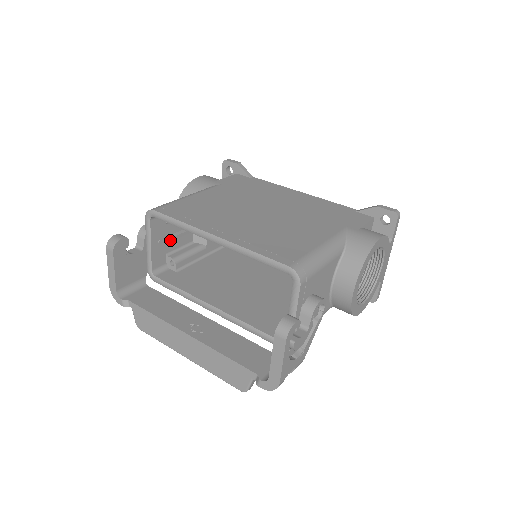
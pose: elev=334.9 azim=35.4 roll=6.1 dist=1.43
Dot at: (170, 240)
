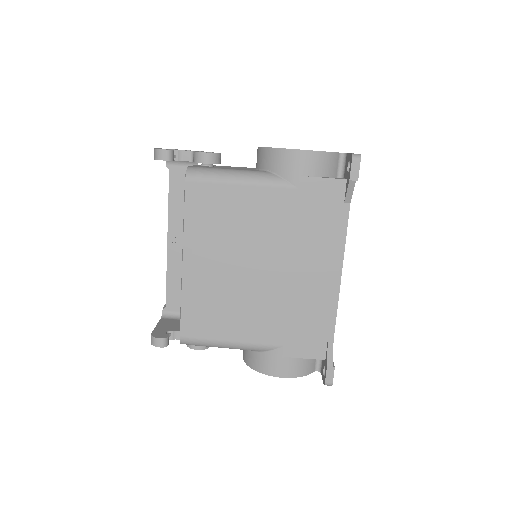
Dot at: occluded
